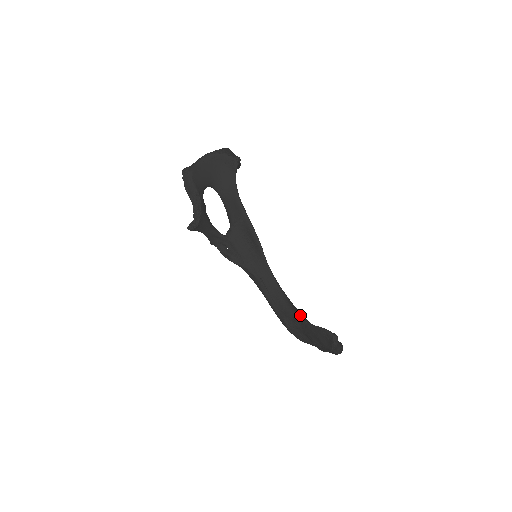
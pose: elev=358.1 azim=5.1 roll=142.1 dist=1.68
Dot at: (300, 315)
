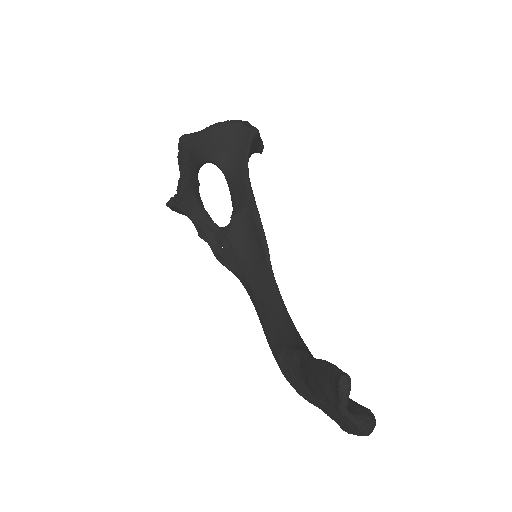
Dot at: (304, 349)
